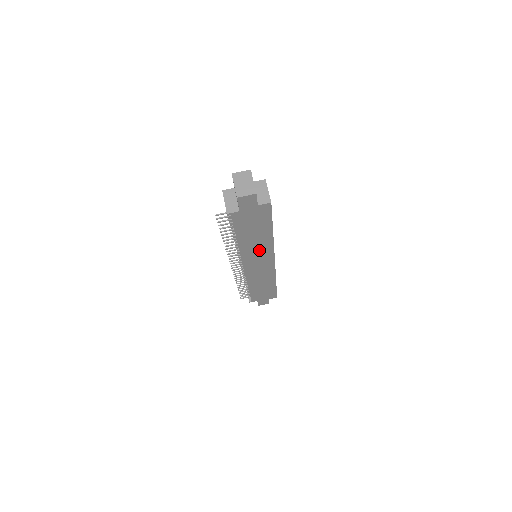
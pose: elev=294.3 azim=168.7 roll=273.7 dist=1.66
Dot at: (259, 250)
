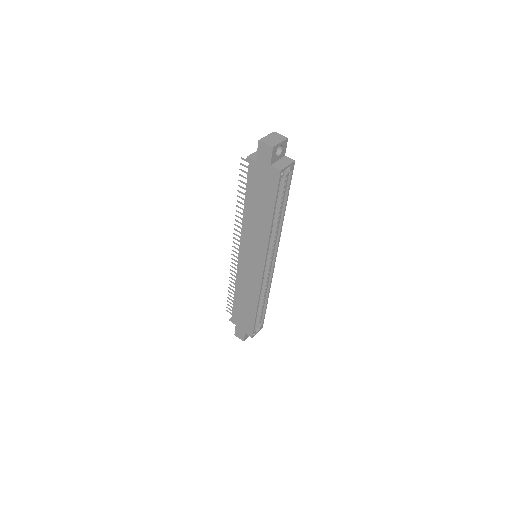
Dot at: (256, 237)
